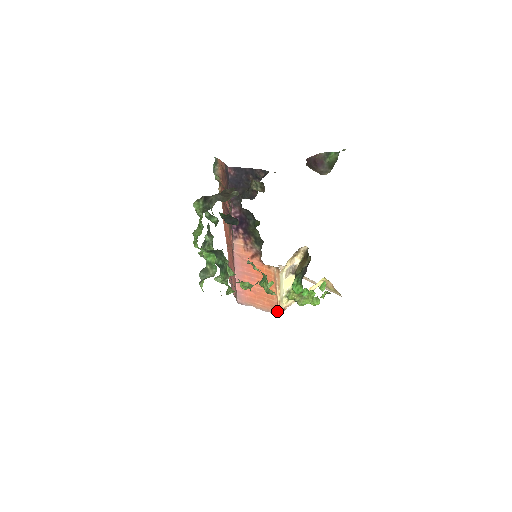
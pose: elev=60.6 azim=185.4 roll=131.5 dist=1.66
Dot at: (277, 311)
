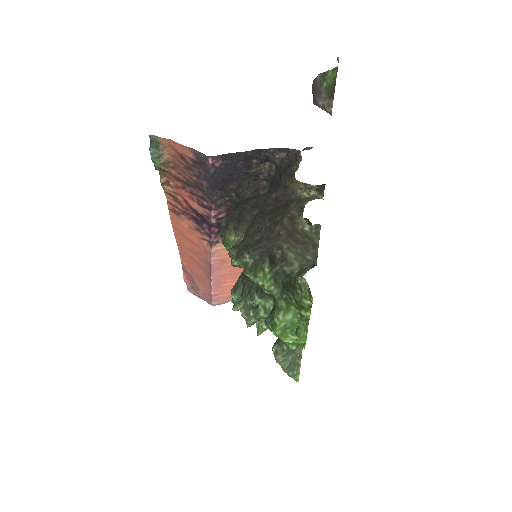
Dot at: occluded
